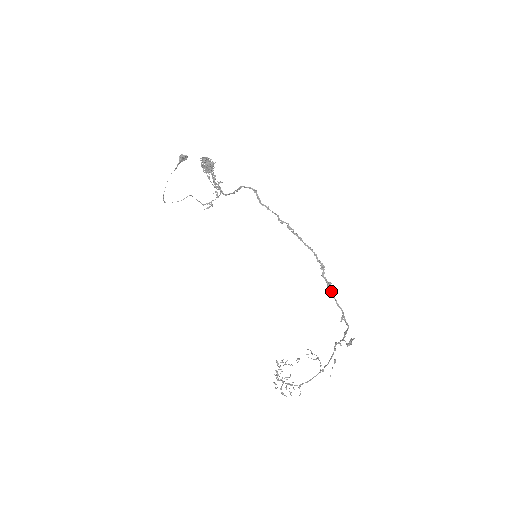
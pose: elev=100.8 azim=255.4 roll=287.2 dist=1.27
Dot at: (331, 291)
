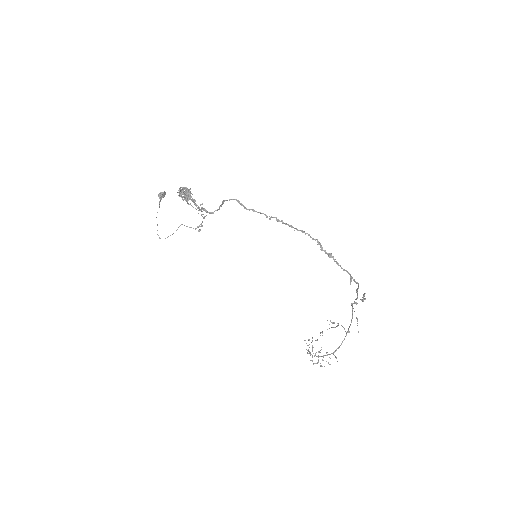
Dot at: occluded
